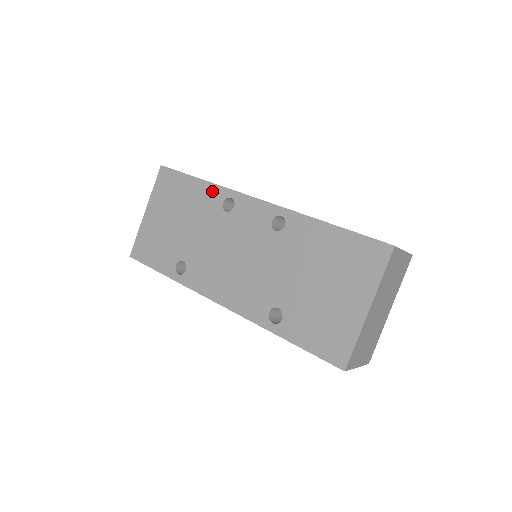
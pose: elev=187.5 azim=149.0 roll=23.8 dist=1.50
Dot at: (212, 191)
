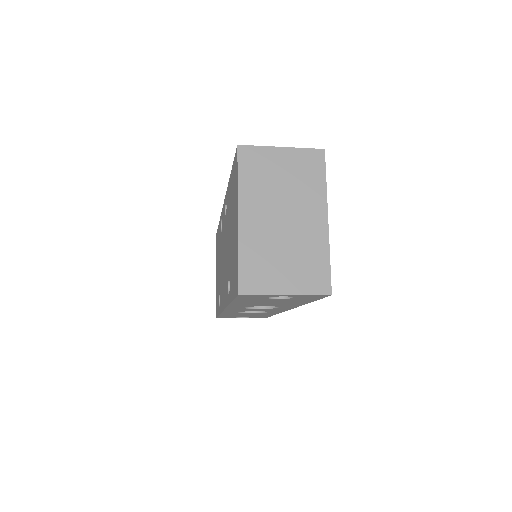
Dot at: occluded
